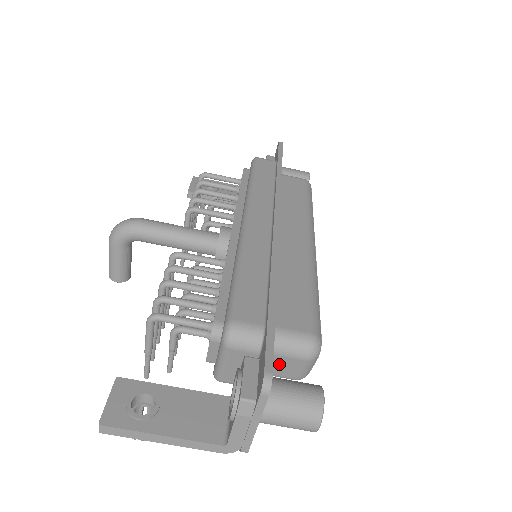
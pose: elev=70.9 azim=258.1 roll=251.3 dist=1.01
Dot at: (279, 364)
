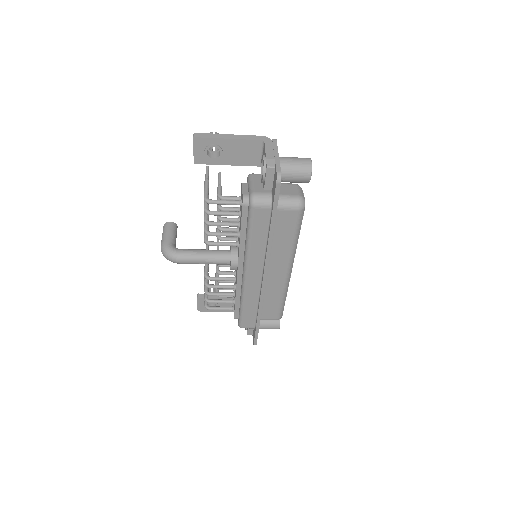
Dot at: occluded
